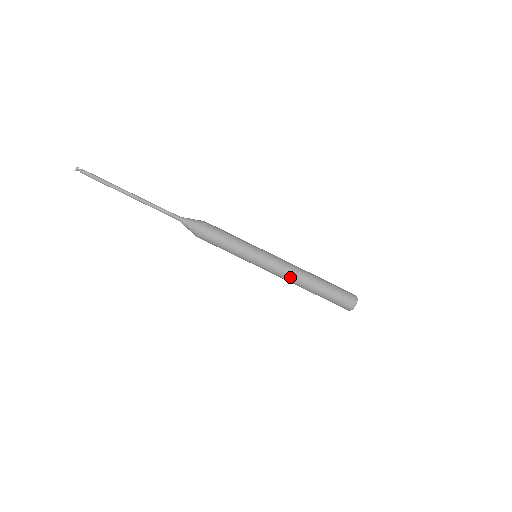
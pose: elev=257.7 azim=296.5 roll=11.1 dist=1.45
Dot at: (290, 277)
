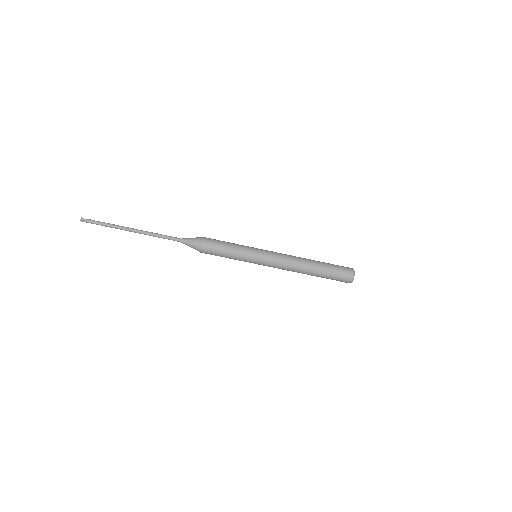
Dot at: (291, 264)
